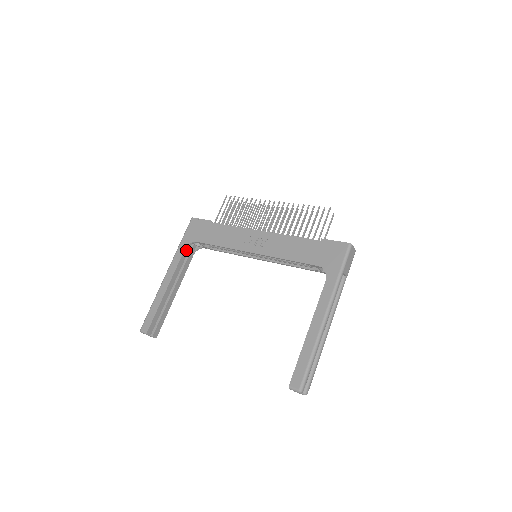
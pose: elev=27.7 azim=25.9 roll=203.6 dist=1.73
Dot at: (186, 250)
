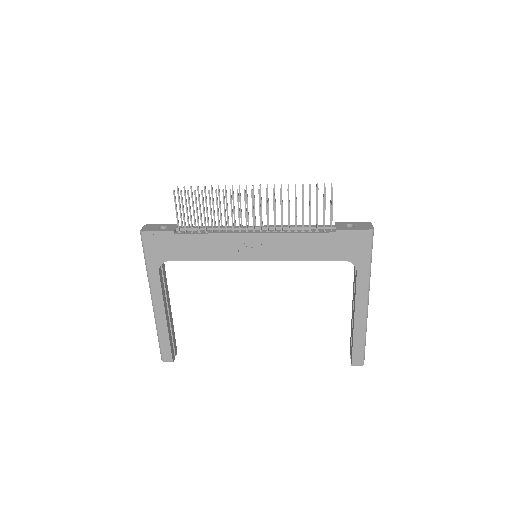
Dot at: (159, 271)
